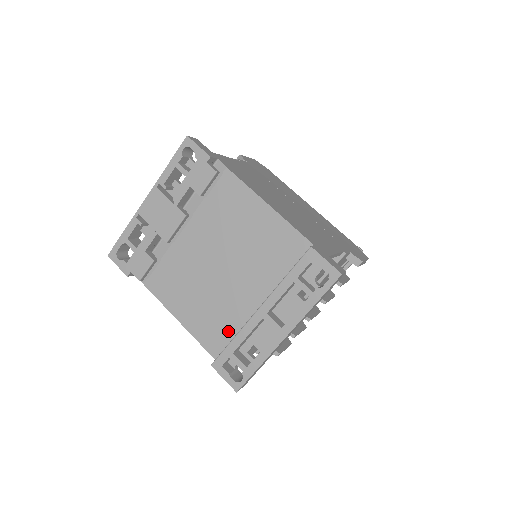
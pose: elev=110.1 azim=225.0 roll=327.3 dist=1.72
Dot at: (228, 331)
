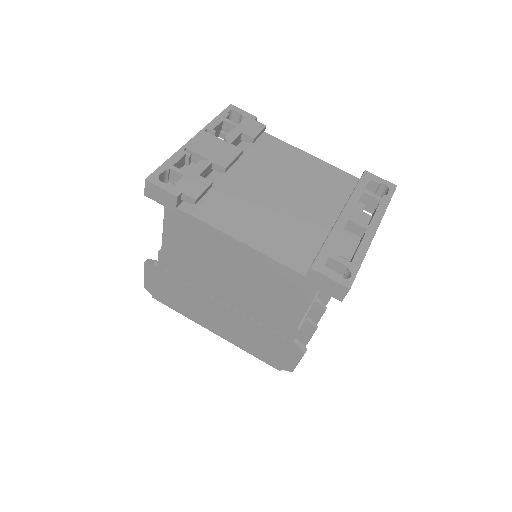
Dot at: (309, 246)
